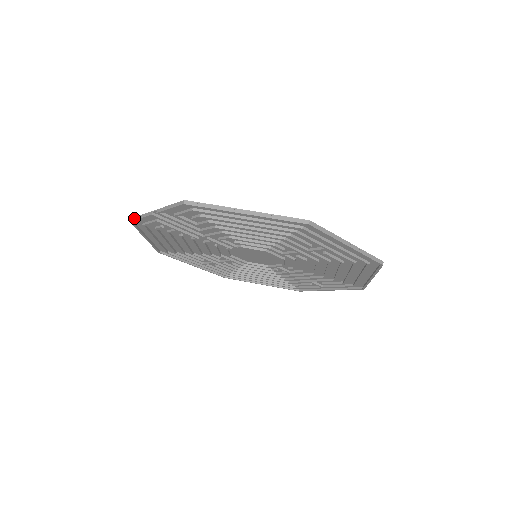
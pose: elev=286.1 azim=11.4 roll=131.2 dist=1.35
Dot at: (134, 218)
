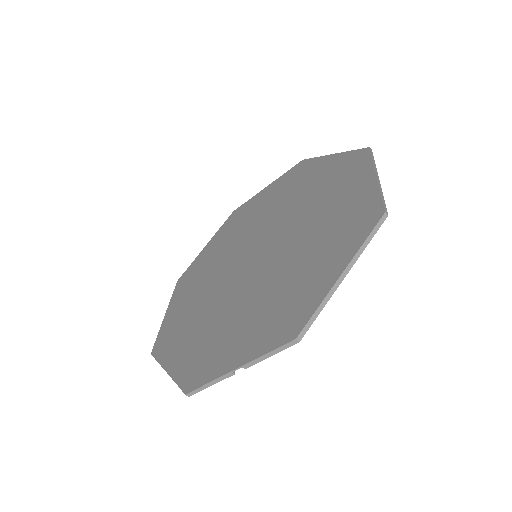
Dot at: (195, 392)
